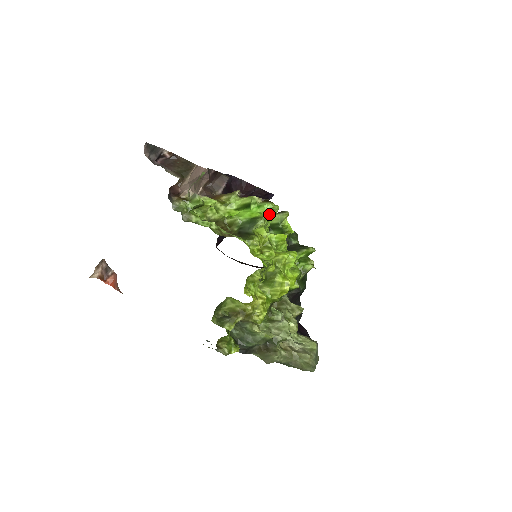
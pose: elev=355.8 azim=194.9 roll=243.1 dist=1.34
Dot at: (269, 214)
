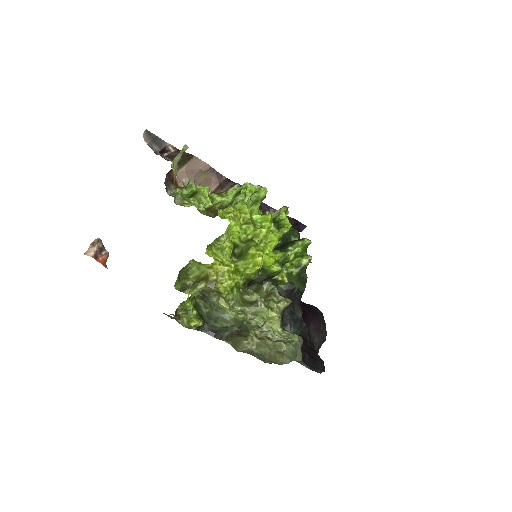
Dot at: (250, 188)
